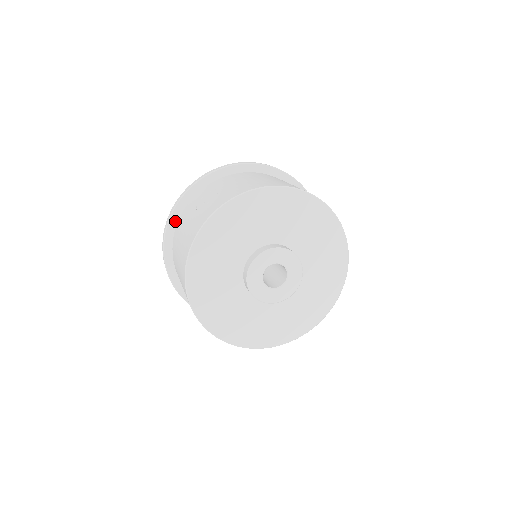
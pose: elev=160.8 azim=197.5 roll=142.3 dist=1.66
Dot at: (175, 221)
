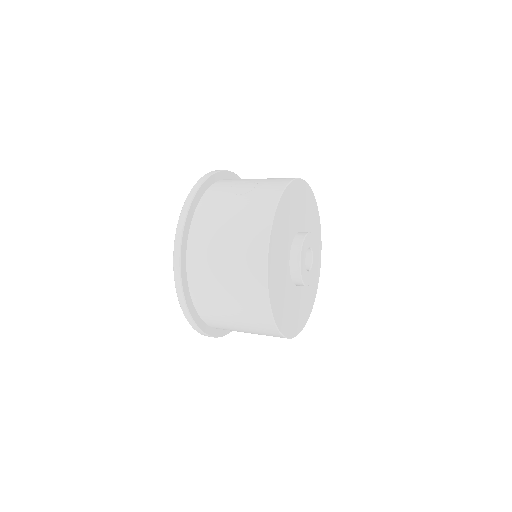
Dot at: (191, 215)
